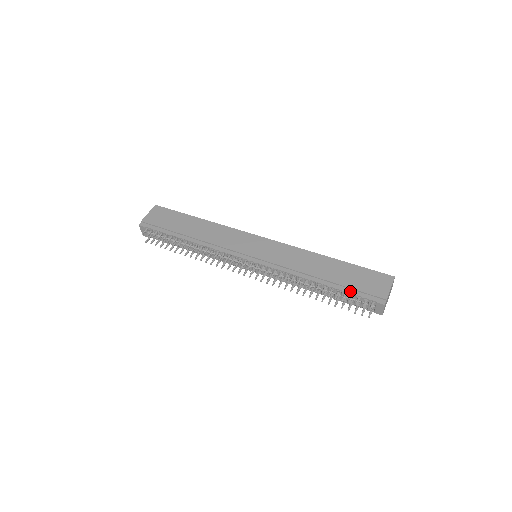
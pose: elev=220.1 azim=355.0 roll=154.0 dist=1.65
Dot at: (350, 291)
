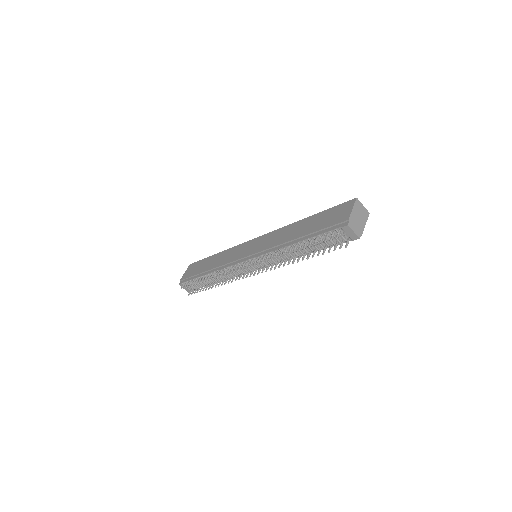
Dot at: (319, 233)
